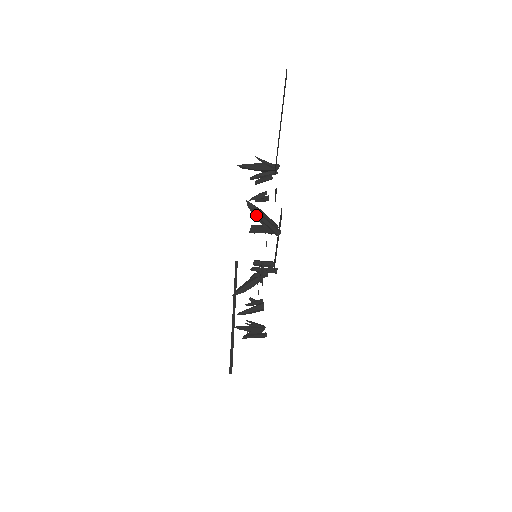
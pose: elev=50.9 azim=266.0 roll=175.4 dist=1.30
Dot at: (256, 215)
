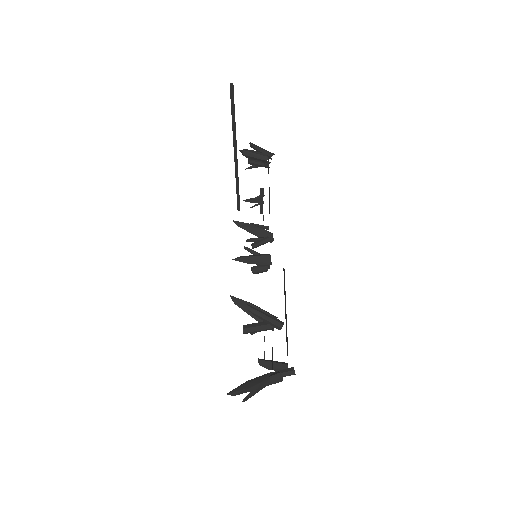
Dot at: occluded
